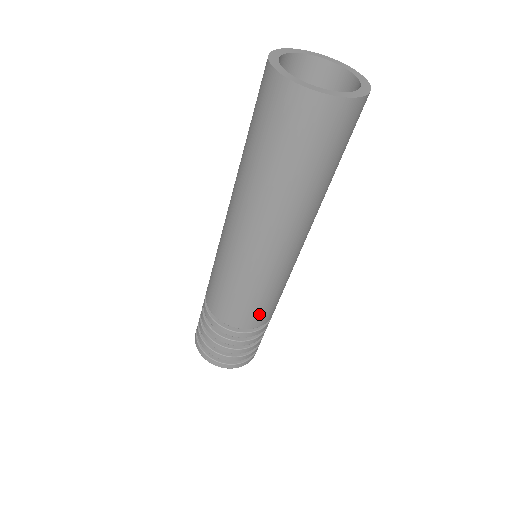
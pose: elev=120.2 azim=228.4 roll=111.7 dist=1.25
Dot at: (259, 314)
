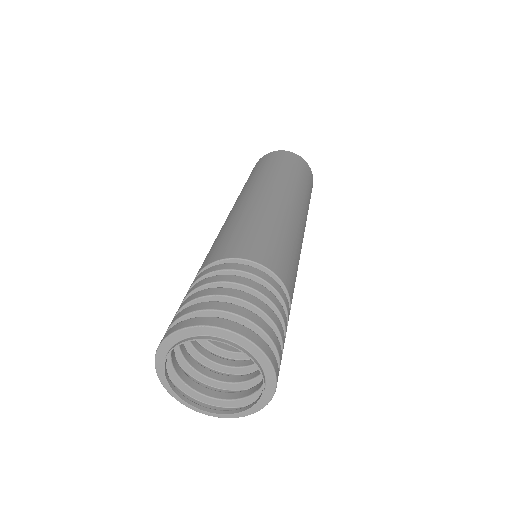
Dot at: (286, 266)
